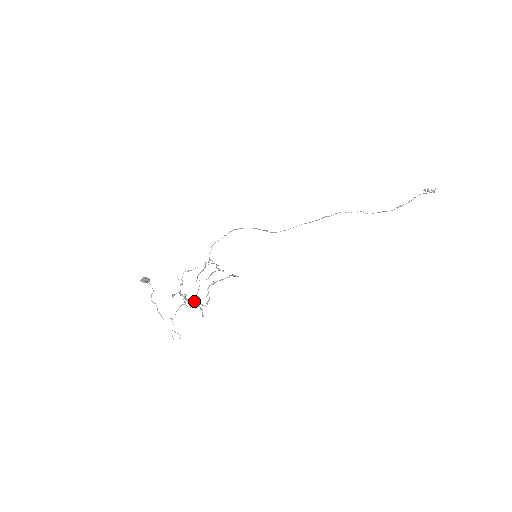
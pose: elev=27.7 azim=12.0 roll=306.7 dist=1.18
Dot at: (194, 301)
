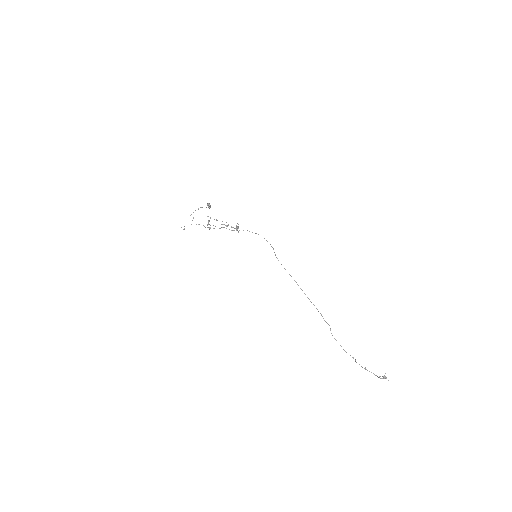
Dot at: (210, 227)
